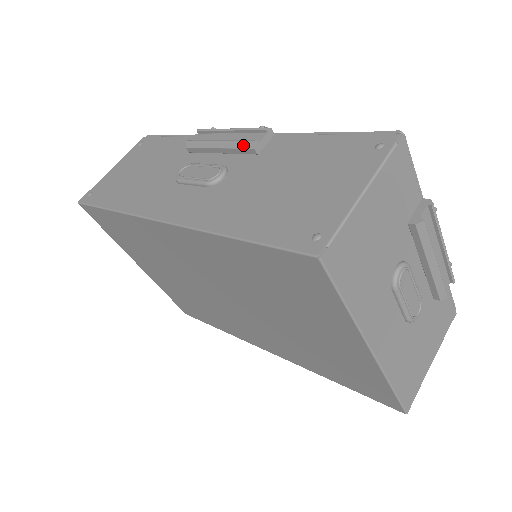
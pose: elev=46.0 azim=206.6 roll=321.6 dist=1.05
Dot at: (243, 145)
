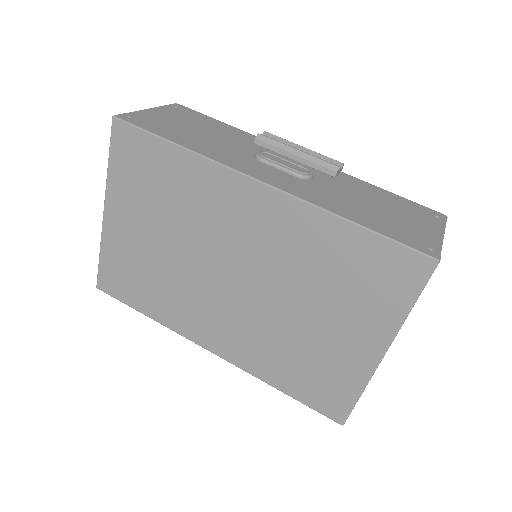
Dot at: (326, 165)
